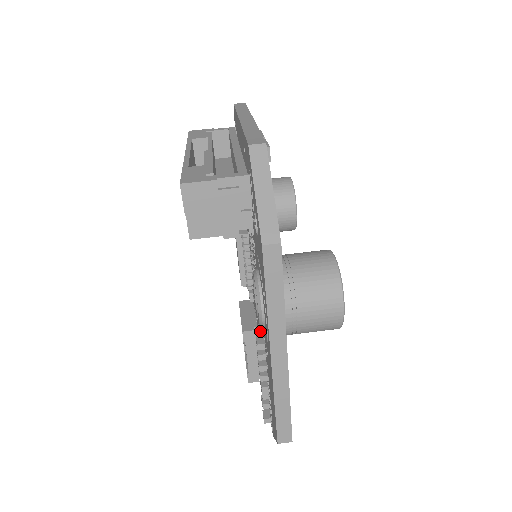
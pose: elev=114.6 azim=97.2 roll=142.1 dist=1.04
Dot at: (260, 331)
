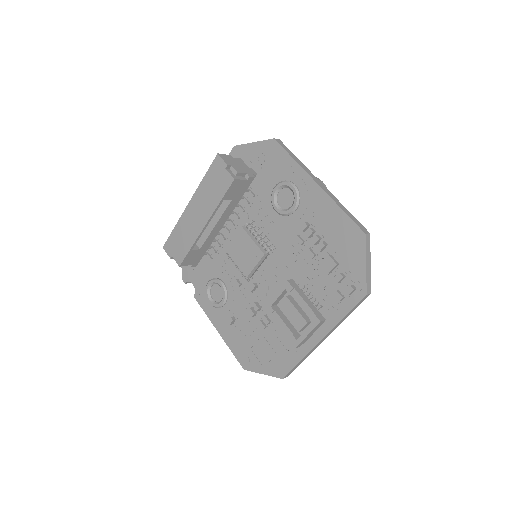
Dot at: (298, 235)
